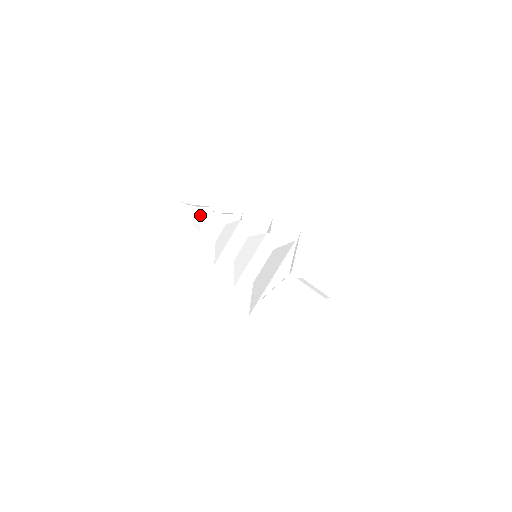
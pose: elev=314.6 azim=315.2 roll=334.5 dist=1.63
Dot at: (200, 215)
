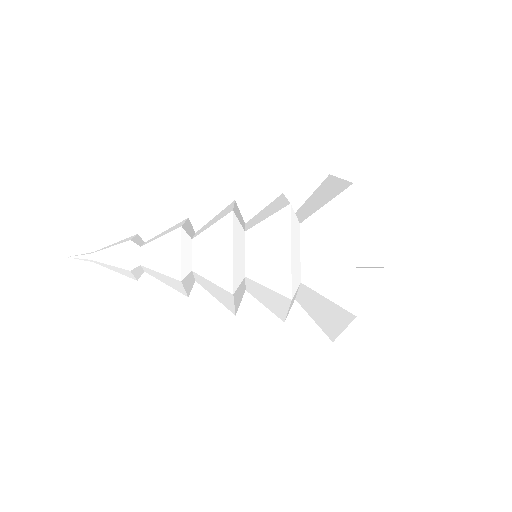
Dot at: (139, 240)
